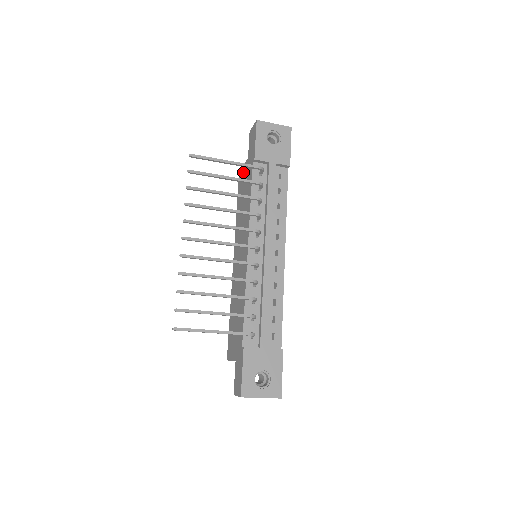
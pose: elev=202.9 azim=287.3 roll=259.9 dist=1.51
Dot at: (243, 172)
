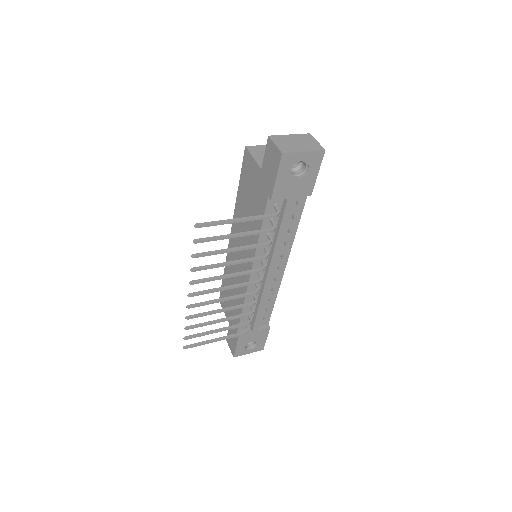
Dot at: (252, 169)
